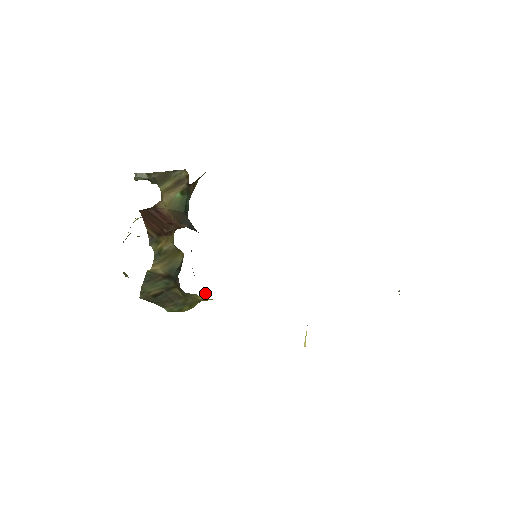
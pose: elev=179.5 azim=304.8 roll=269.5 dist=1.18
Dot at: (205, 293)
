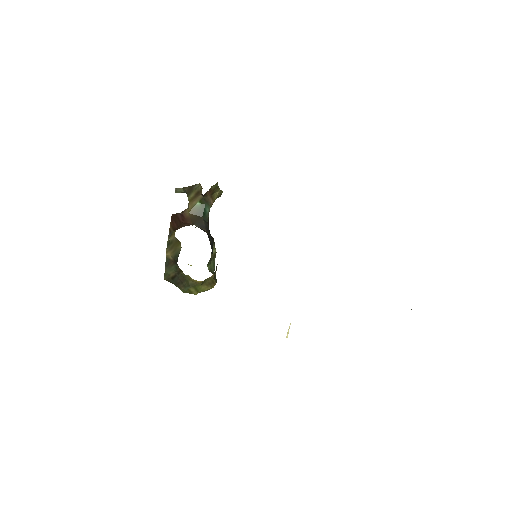
Dot at: (211, 281)
